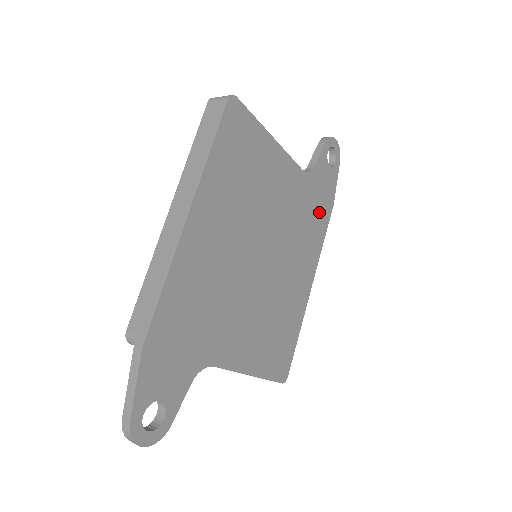
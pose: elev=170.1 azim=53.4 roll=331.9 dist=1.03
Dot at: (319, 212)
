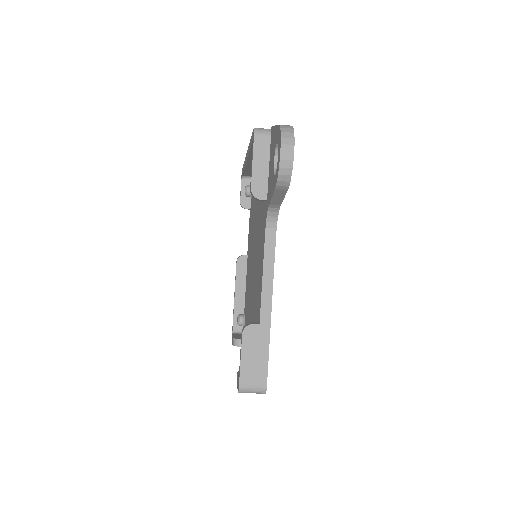
Dot at: occluded
